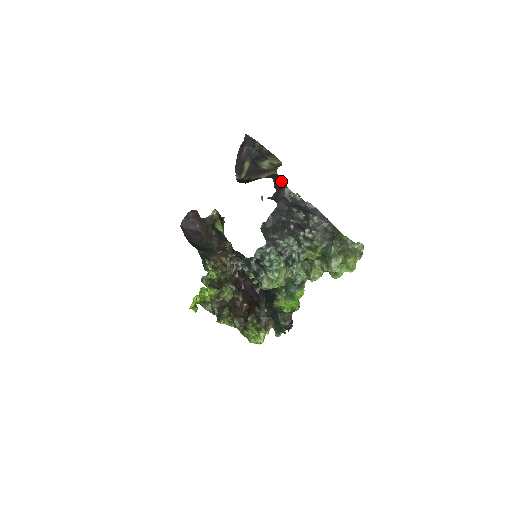
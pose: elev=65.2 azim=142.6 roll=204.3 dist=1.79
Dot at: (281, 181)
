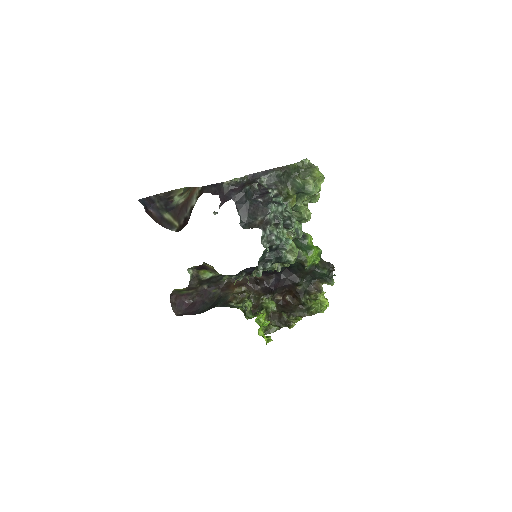
Dot at: (212, 186)
